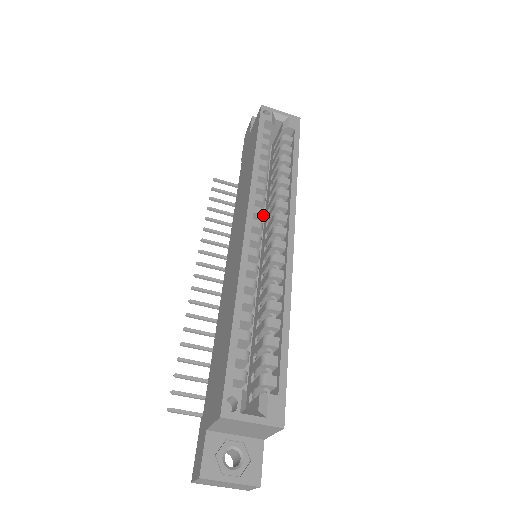
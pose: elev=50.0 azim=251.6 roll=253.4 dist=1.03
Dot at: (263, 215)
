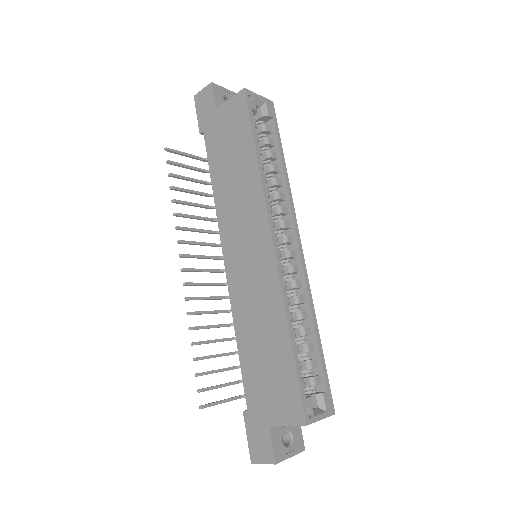
Dot at: occluded
